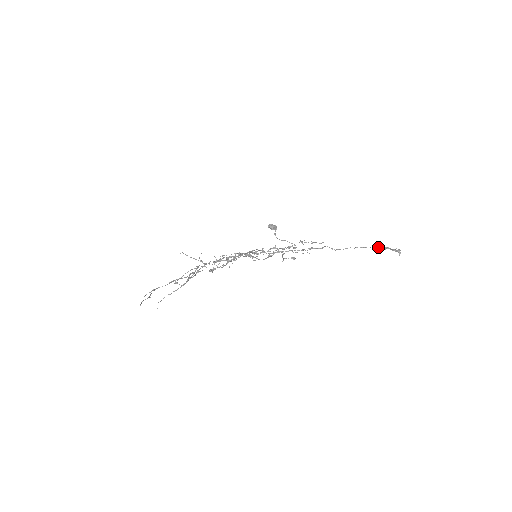
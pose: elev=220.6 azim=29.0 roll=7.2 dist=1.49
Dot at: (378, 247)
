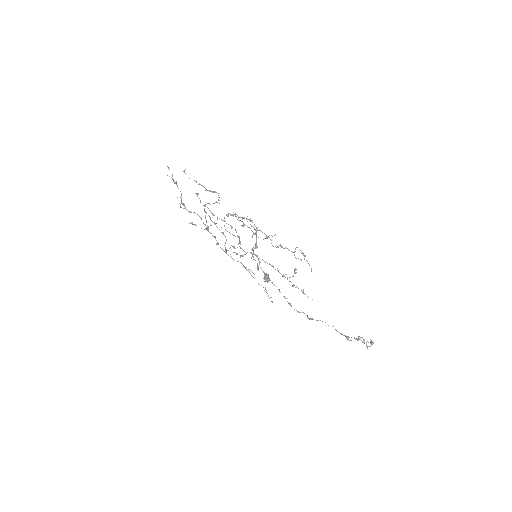
Dot at: occluded
